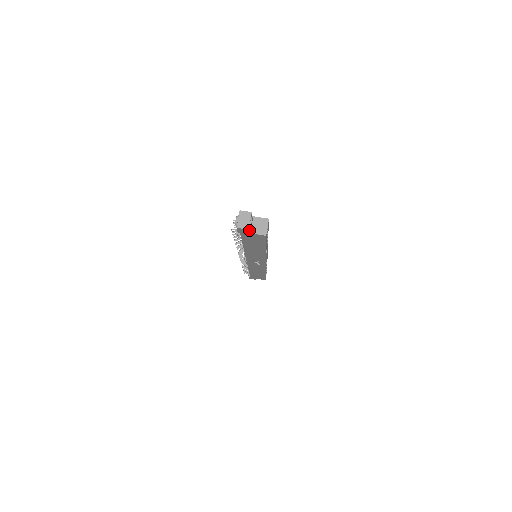
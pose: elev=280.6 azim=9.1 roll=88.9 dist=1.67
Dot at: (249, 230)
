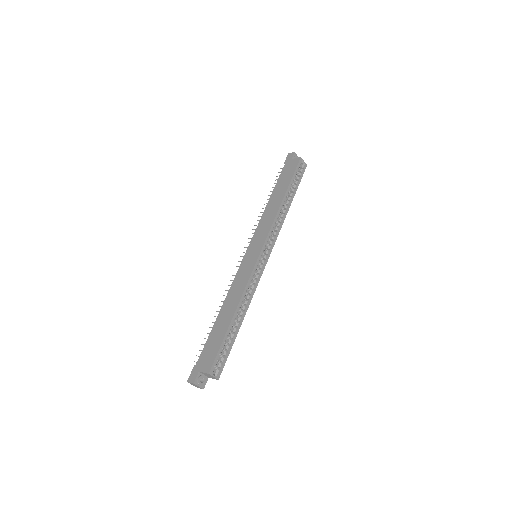
Dot at: (206, 381)
